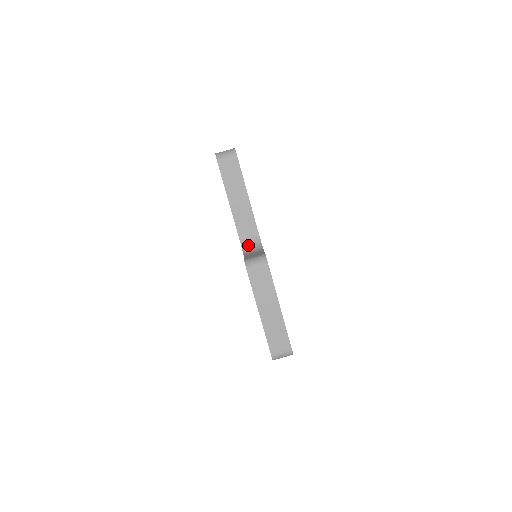
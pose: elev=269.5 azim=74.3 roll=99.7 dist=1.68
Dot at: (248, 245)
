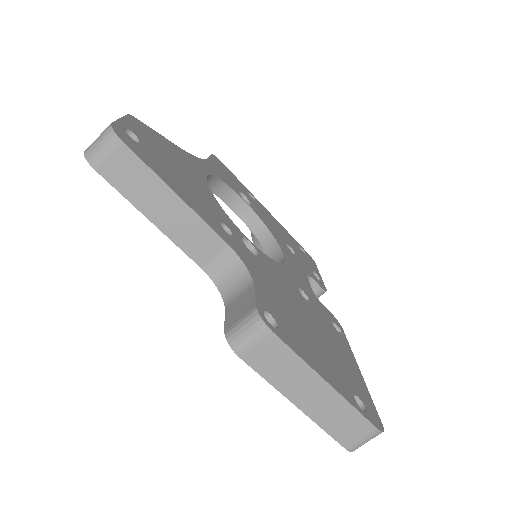
Dot at: (226, 280)
